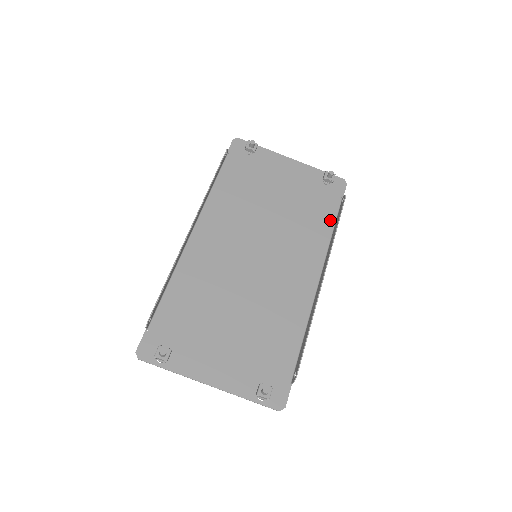
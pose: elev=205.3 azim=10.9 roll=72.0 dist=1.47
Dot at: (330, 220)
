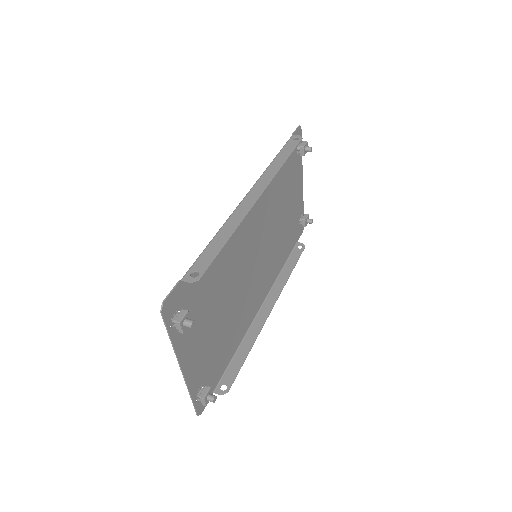
Dot at: (287, 256)
